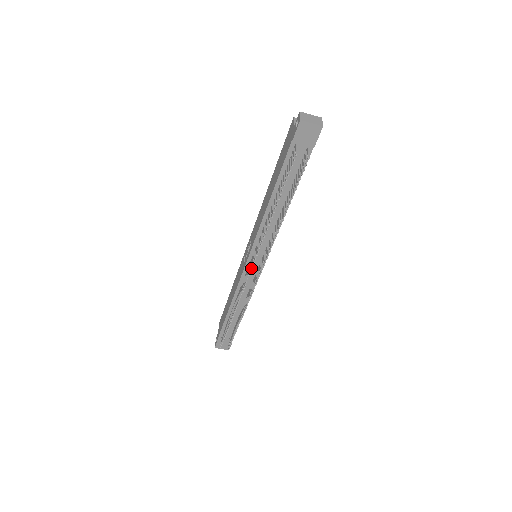
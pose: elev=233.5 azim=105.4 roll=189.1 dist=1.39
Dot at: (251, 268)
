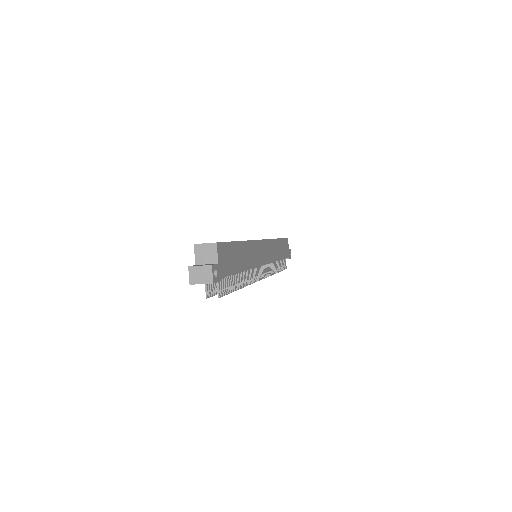
Dot at: occluded
